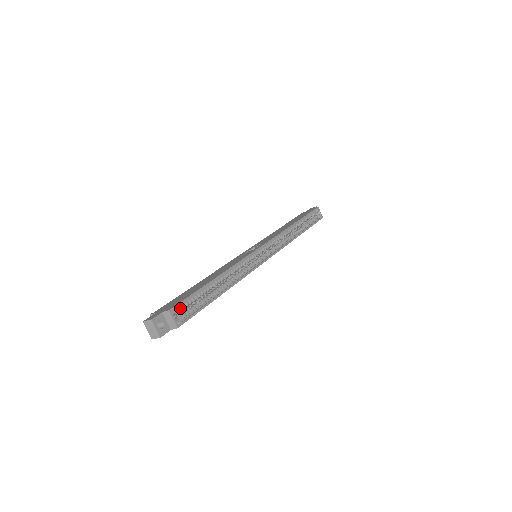
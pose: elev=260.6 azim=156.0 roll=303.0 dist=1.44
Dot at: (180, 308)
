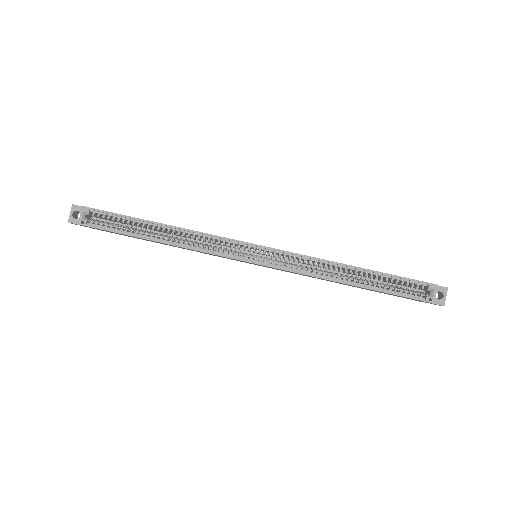
Dot at: (98, 215)
